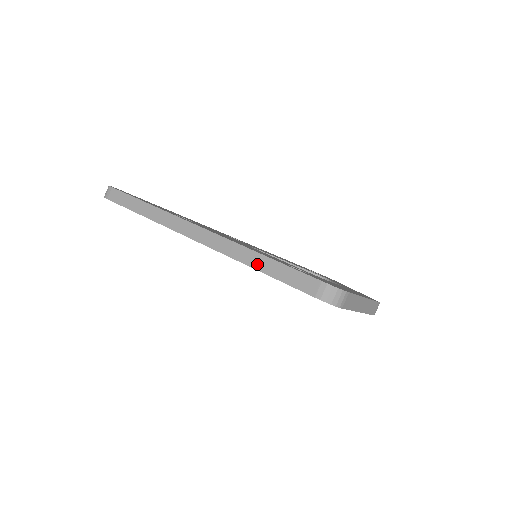
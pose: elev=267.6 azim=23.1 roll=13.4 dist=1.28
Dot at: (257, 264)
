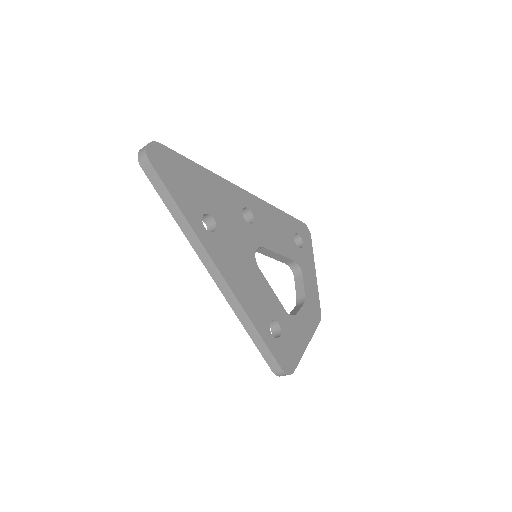
Dot at: (248, 329)
